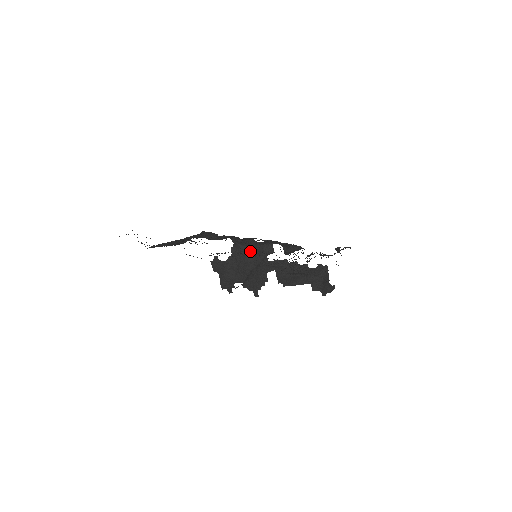
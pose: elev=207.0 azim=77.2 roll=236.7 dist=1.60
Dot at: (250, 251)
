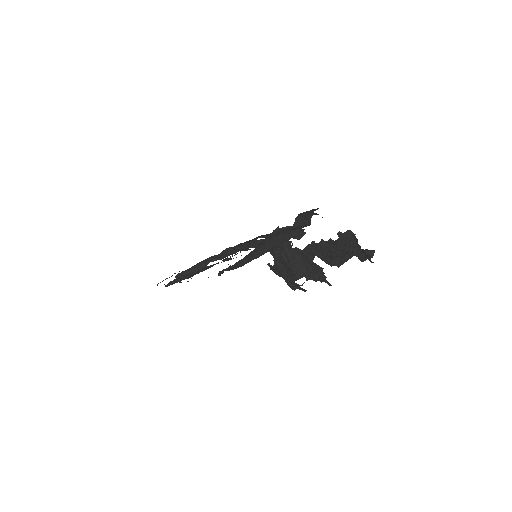
Dot at: (279, 248)
